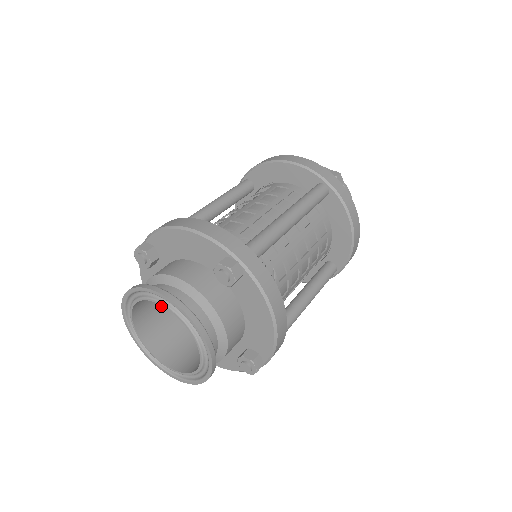
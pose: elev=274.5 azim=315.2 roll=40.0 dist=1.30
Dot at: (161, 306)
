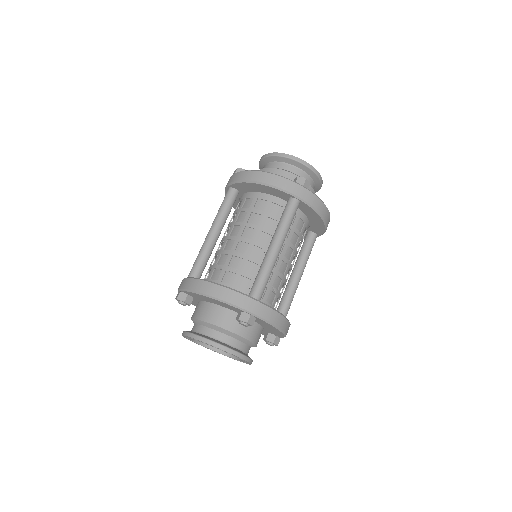
Dot at: occluded
